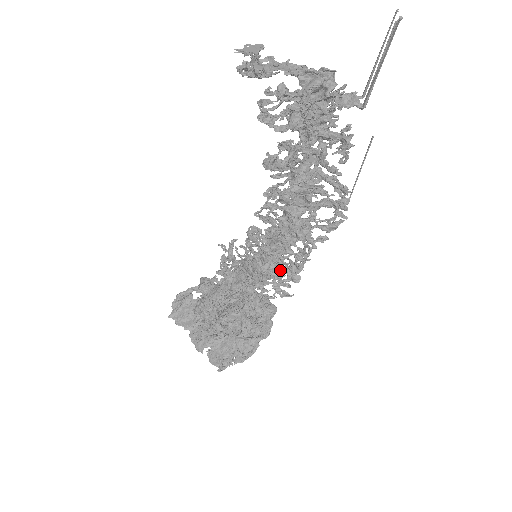
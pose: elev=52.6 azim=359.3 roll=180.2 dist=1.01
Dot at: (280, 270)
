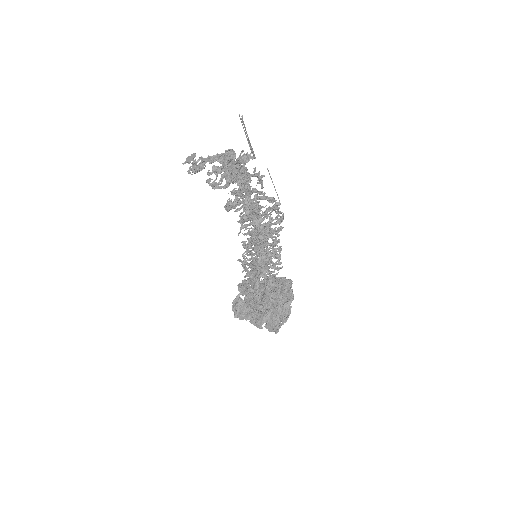
Dot at: (269, 257)
